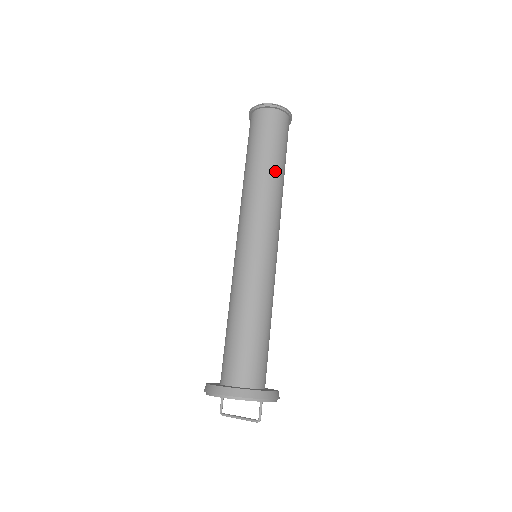
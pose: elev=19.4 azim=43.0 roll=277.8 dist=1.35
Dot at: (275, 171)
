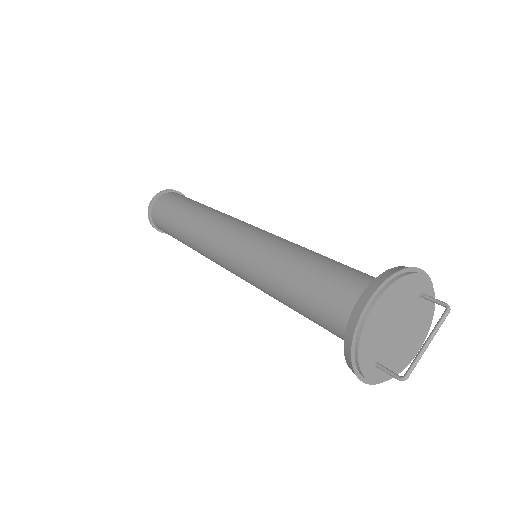
Dot at: (209, 207)
